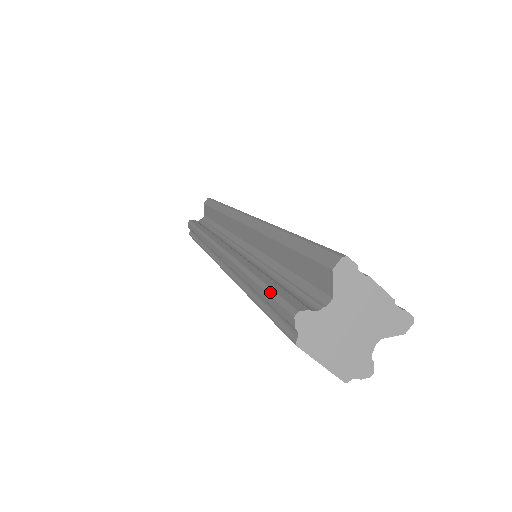
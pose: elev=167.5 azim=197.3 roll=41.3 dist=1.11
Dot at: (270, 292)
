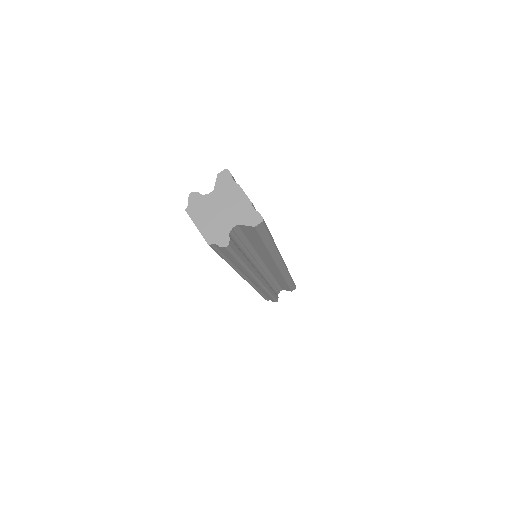
Dot at: occluded
